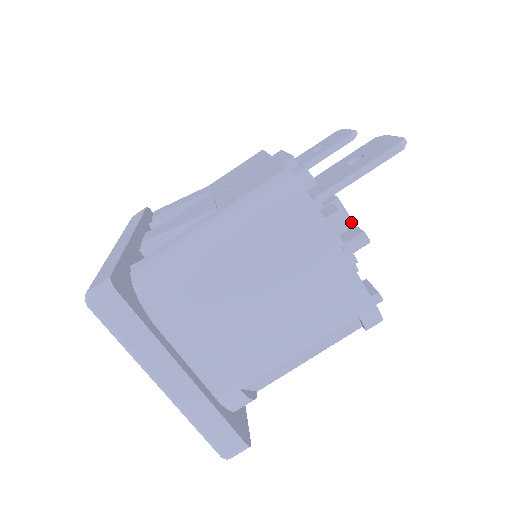
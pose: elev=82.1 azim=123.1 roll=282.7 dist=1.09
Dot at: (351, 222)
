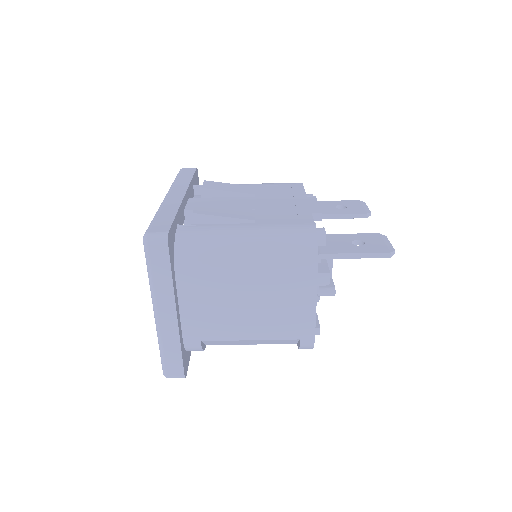
Dot at: (331, 275)
